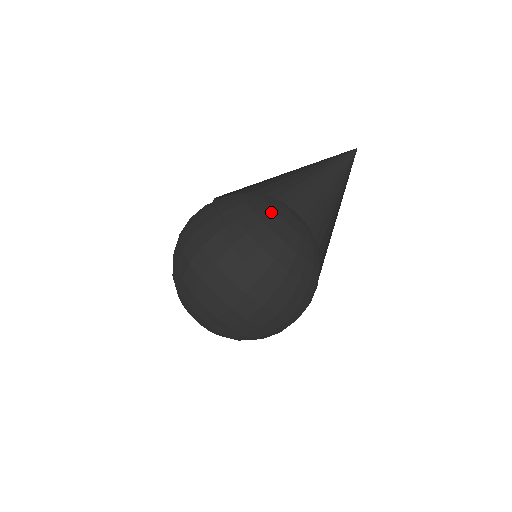
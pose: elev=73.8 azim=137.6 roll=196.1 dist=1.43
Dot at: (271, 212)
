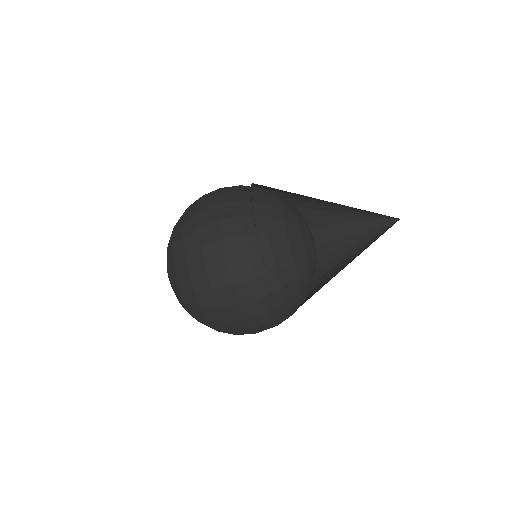
Dot at: (305, 261)
